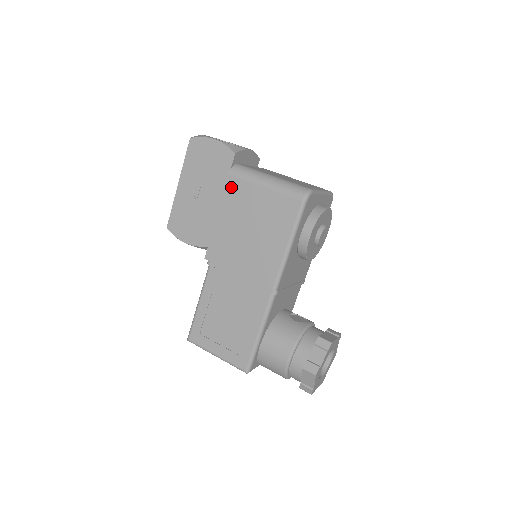
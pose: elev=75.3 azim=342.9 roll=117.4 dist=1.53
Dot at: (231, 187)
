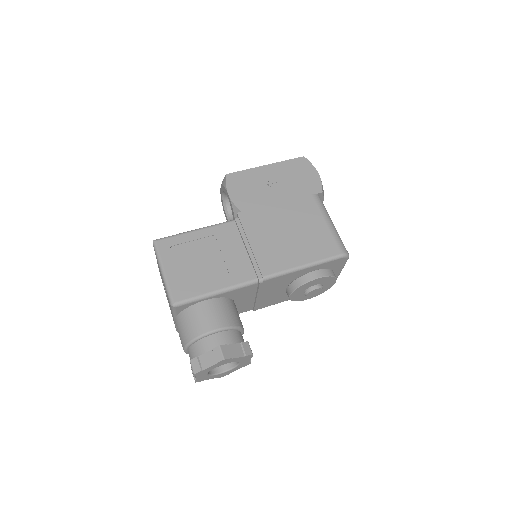
Dot at: (305, 201)
